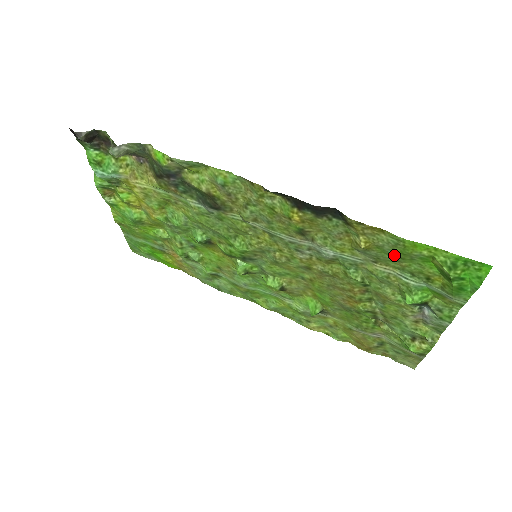
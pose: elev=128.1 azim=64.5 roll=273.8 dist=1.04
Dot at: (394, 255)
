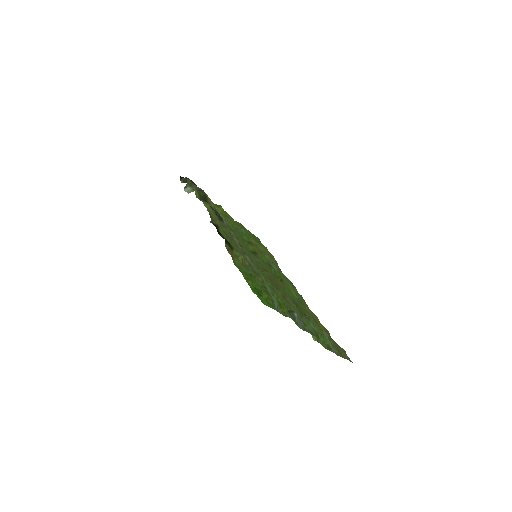
Dot at: (249, 272)
